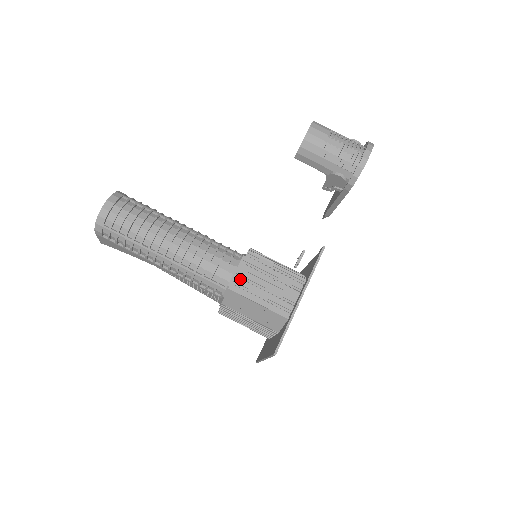
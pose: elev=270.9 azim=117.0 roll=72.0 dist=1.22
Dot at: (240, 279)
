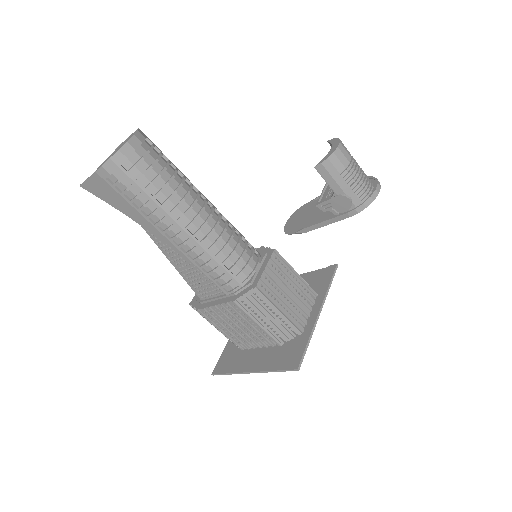
Dot at: (265, 278)
